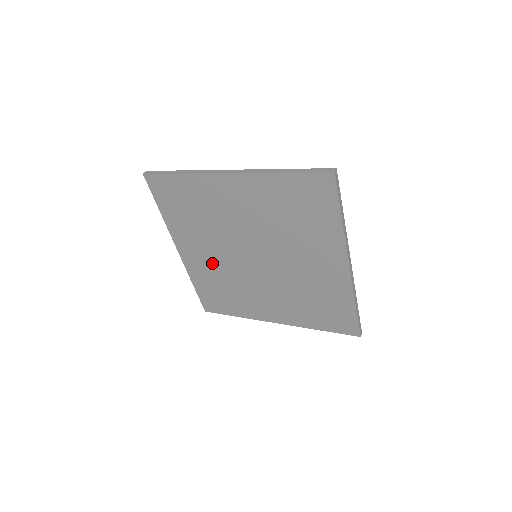
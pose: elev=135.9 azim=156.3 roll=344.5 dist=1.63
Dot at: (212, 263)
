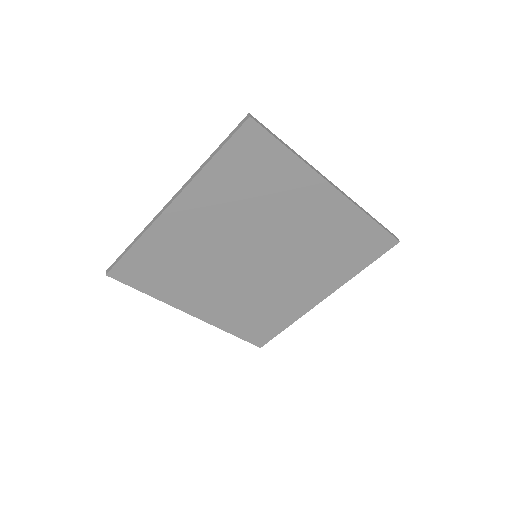
Dot at: (199, 238)
